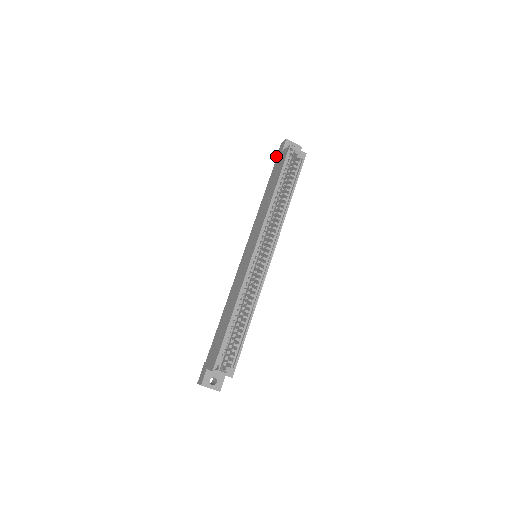
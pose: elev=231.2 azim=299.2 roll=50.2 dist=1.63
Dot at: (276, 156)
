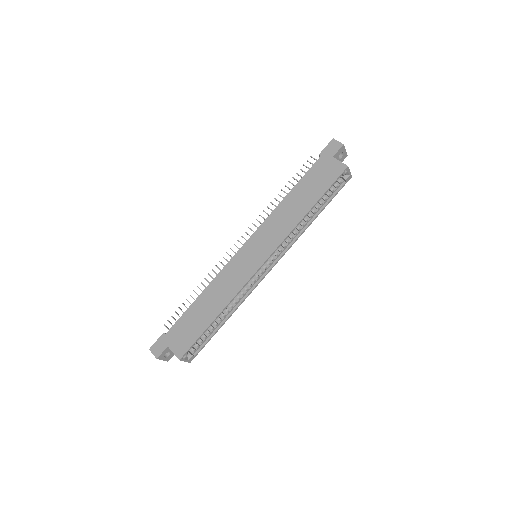
Dot at: (321, 151)
